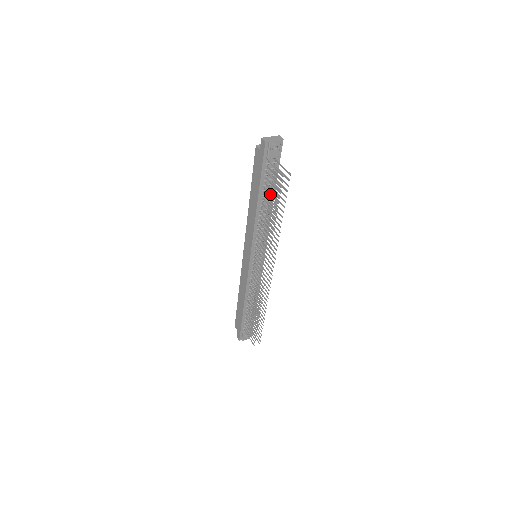
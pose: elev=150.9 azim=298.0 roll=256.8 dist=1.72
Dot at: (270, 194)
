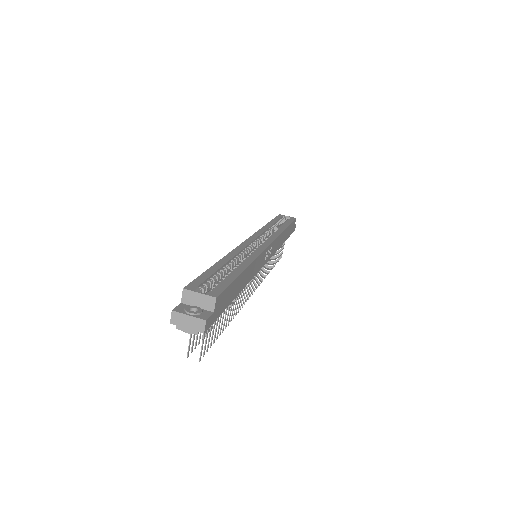
Dot at: occluded
